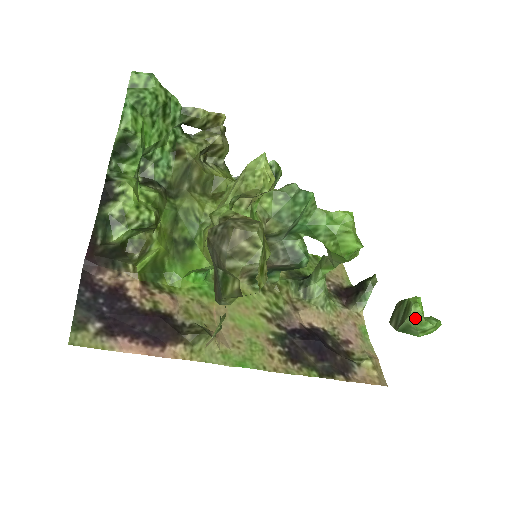
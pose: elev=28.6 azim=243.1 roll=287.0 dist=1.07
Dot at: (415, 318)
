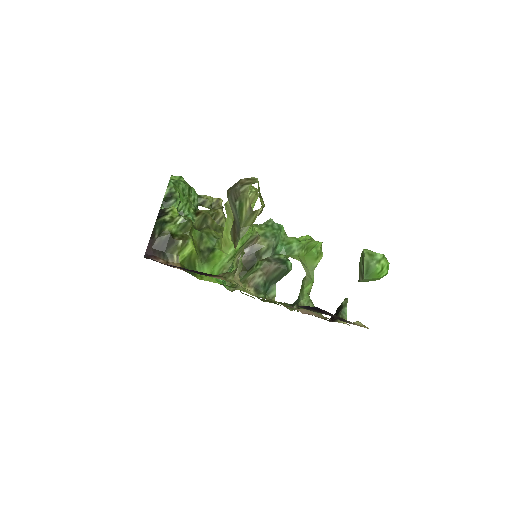
Dot at: (368, 254)
